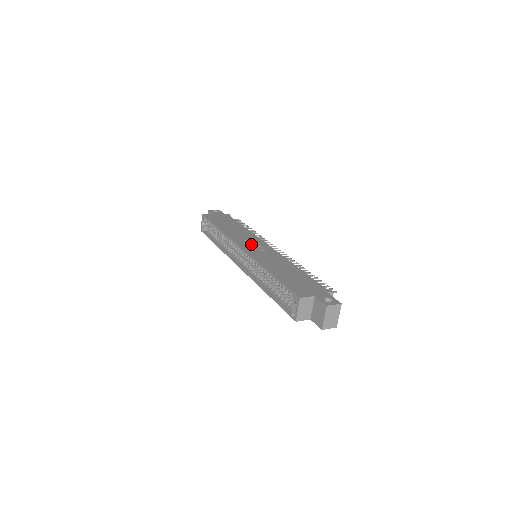
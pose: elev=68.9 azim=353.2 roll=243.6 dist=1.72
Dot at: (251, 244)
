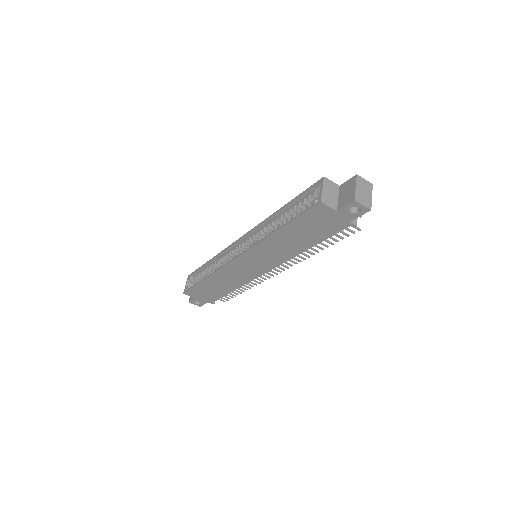
Dot at: occluded
